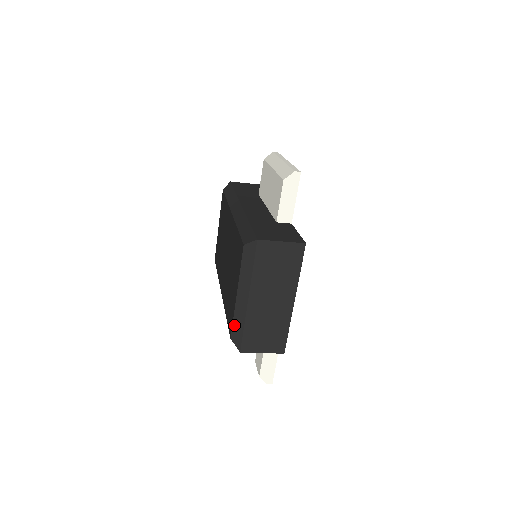
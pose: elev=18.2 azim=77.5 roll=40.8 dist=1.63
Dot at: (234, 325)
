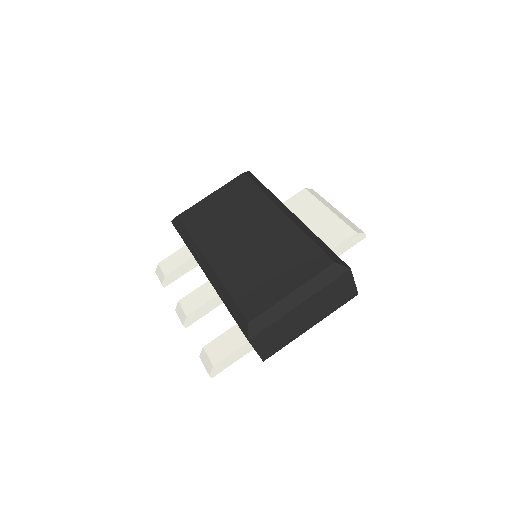
Dot at: (264, 314)
